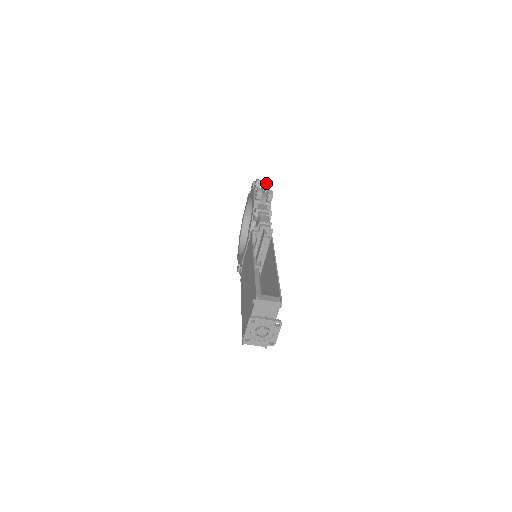
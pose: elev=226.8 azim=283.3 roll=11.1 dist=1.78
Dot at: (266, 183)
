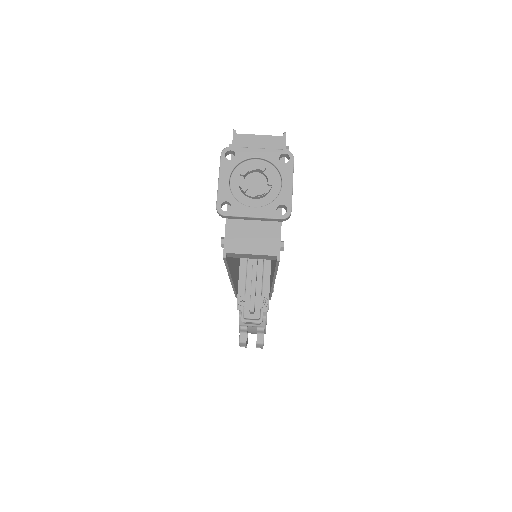
Dot at: occluded
